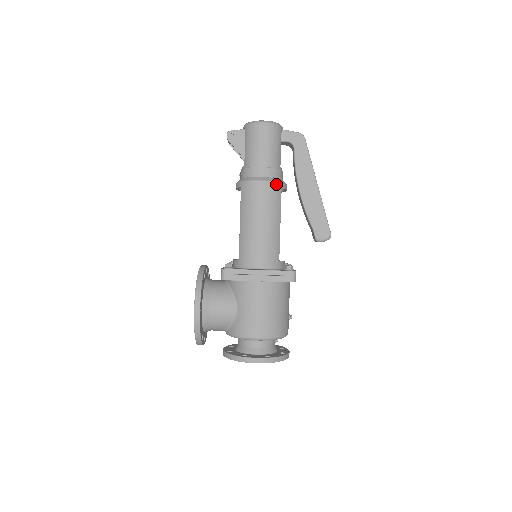
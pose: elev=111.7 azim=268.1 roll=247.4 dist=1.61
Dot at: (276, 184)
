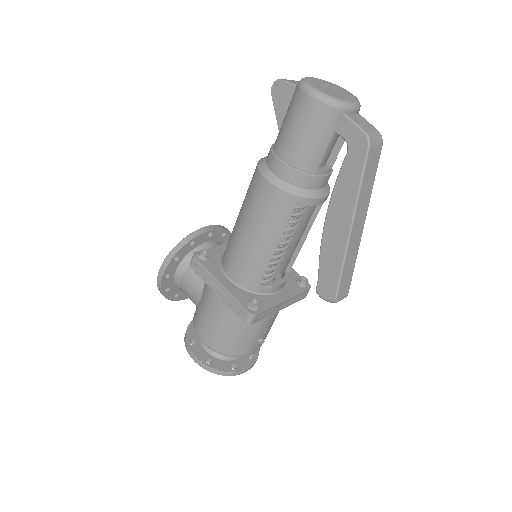
Dot at: (288, 195)
